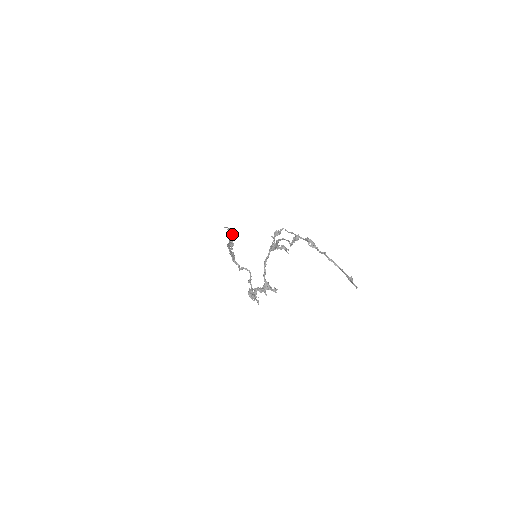
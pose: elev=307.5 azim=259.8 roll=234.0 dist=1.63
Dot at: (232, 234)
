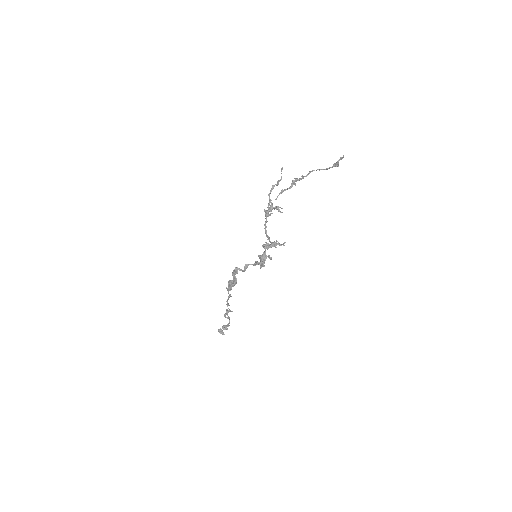
Dot at: occluded
